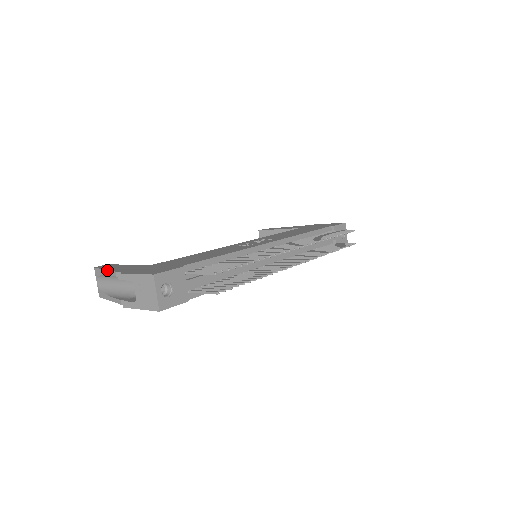
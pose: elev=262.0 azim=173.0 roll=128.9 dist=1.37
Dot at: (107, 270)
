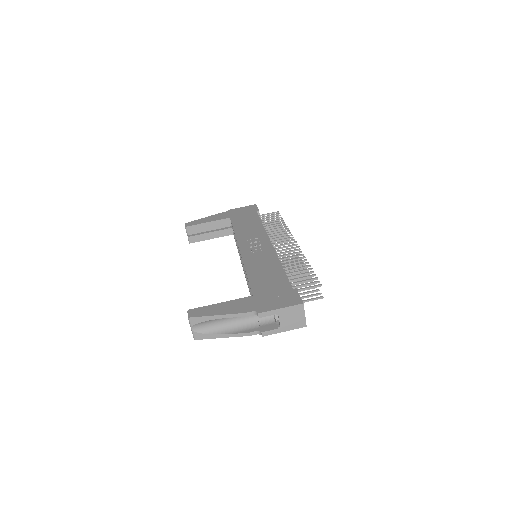
Dot at: (225, 315)
